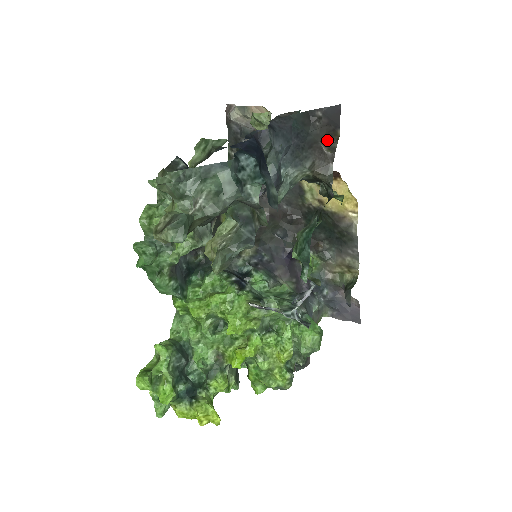
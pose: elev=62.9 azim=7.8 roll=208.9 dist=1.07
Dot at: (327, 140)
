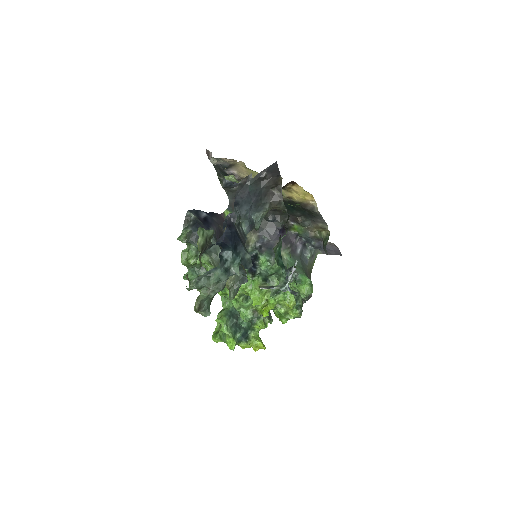
Dot at: (275, 186)
